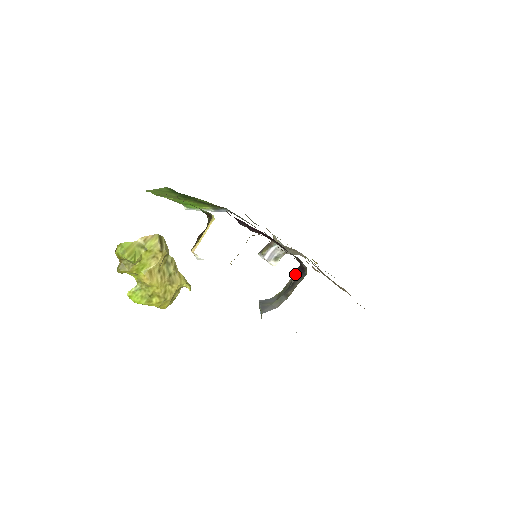
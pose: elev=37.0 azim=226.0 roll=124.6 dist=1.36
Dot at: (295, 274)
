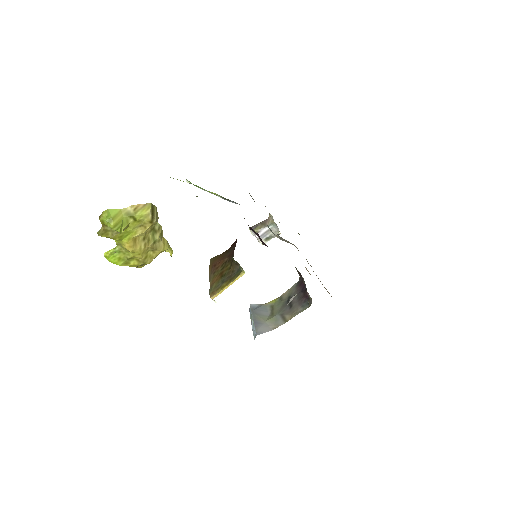
Dot at: (294, 289)
